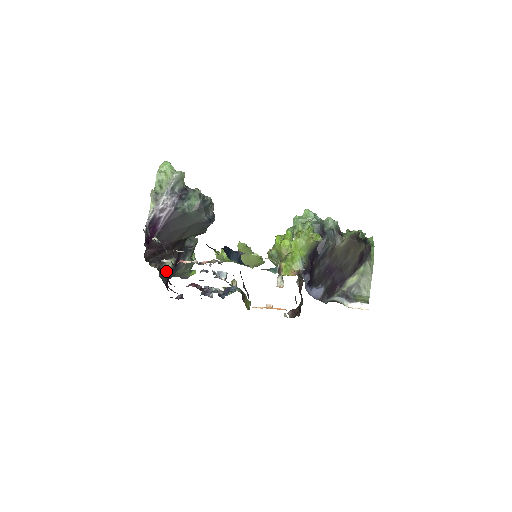
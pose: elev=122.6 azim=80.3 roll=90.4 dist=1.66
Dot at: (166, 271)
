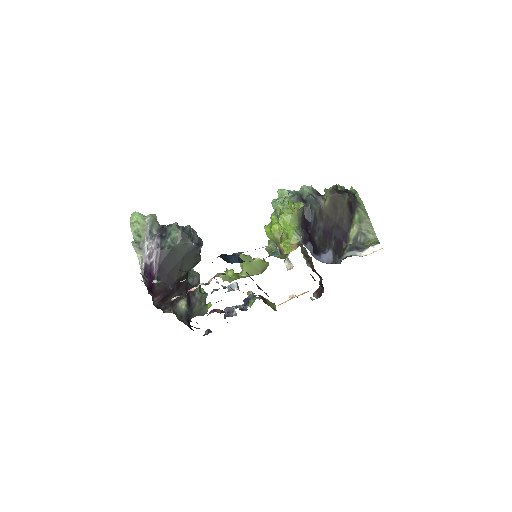
Dot at: (182, 313)
